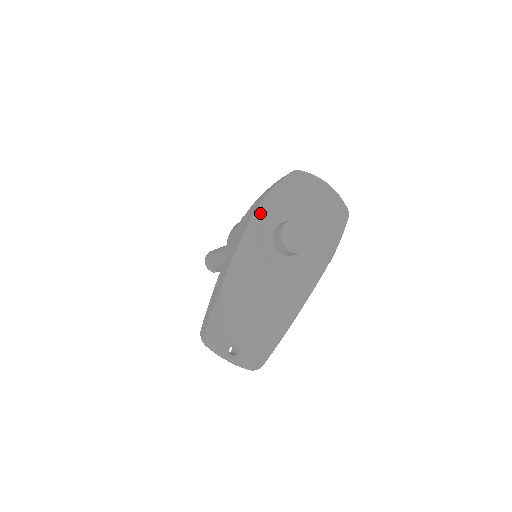
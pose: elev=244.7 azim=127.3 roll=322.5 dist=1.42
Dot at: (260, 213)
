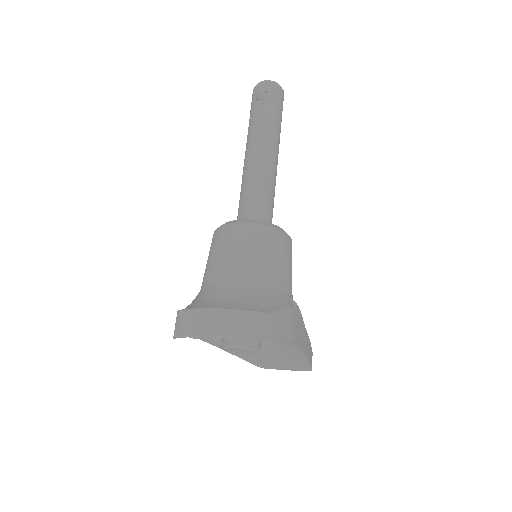
Dot at: occluded
